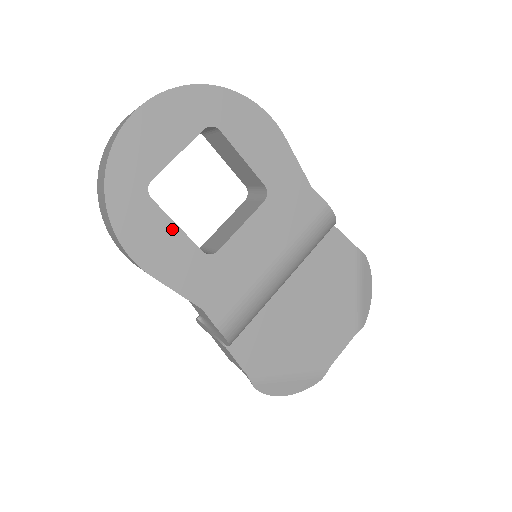
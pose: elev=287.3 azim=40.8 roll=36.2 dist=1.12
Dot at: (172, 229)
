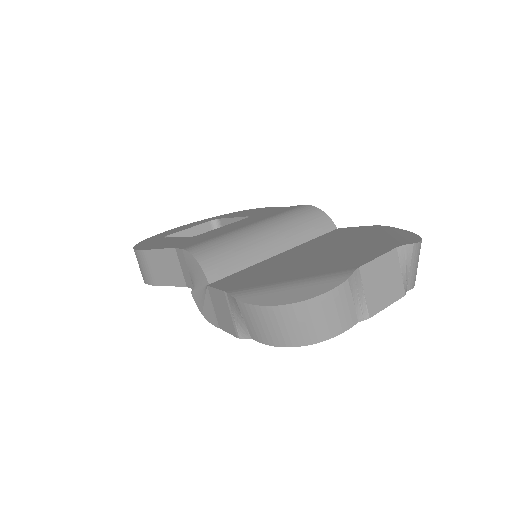
Dot at: (171, 239)
